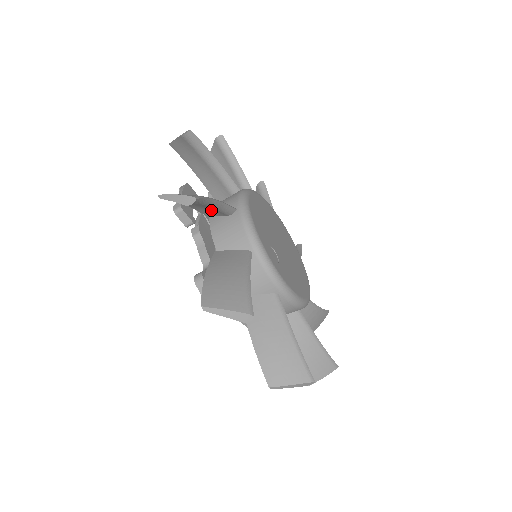
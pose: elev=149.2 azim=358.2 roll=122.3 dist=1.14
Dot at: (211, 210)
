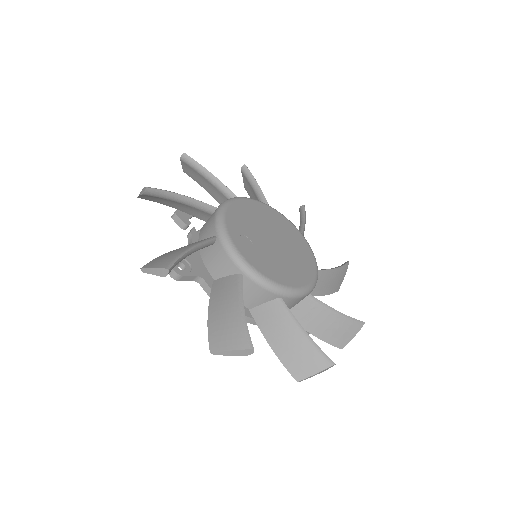
Dot at: (195, 210)
